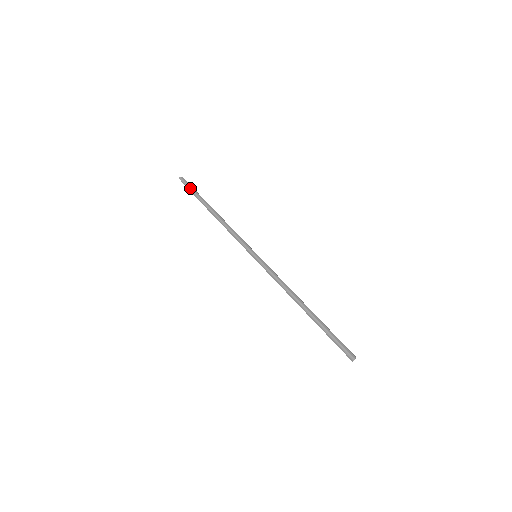
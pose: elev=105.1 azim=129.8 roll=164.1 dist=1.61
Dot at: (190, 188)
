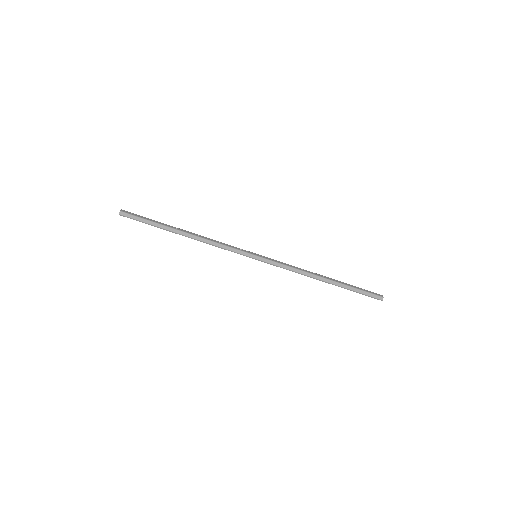
Dot at: occluded
